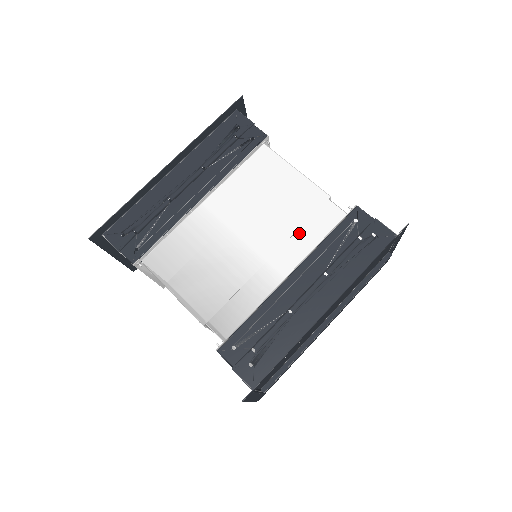
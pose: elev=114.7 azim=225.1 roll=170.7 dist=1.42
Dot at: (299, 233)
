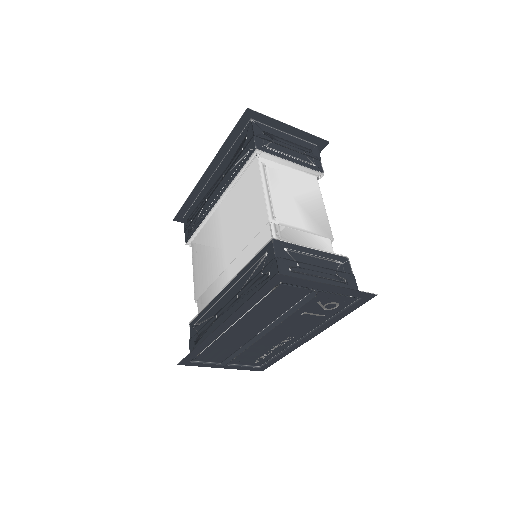
Dot at: (246, 251)
